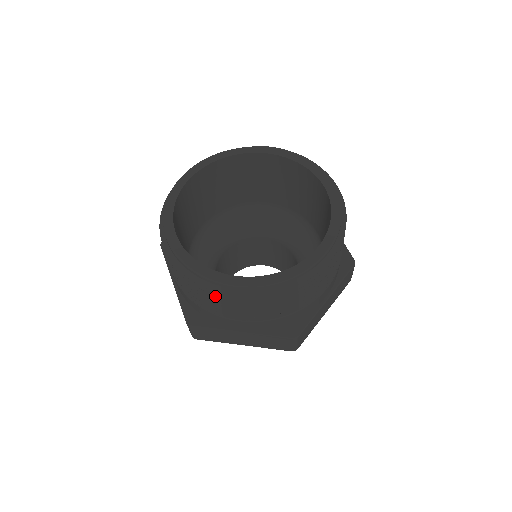
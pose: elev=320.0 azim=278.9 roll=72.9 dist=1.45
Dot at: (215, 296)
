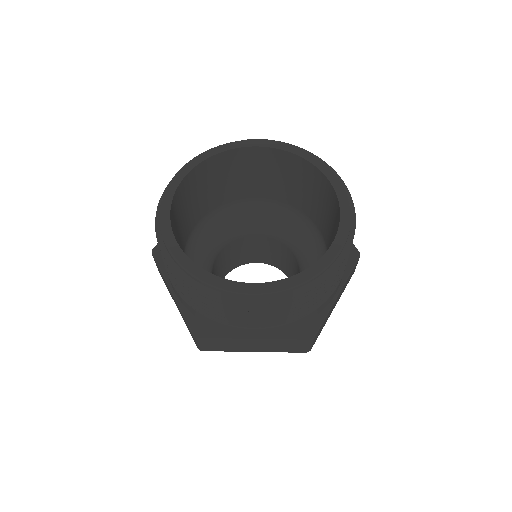
Dot at: (228, 306)
